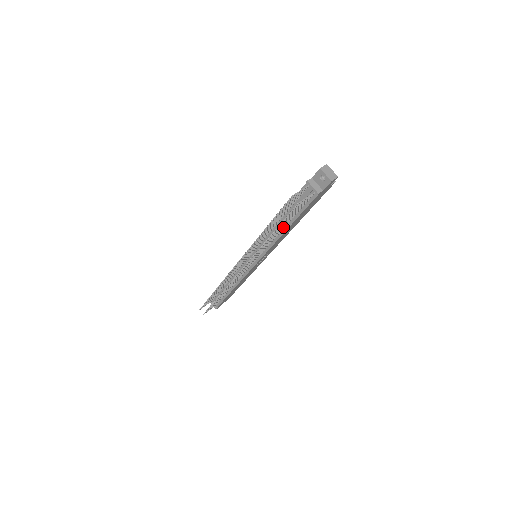
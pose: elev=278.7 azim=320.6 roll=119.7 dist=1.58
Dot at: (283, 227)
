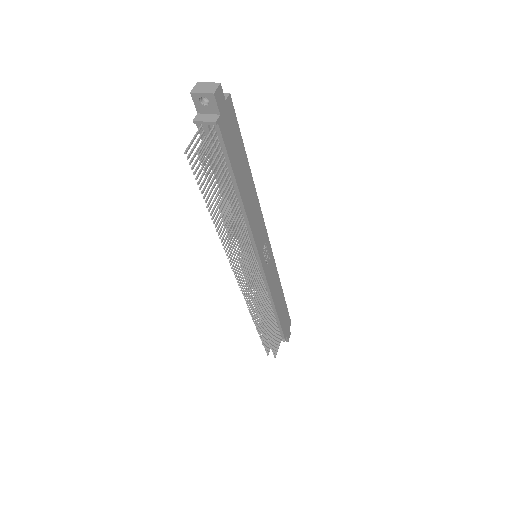
Dot at: (233, 199)
